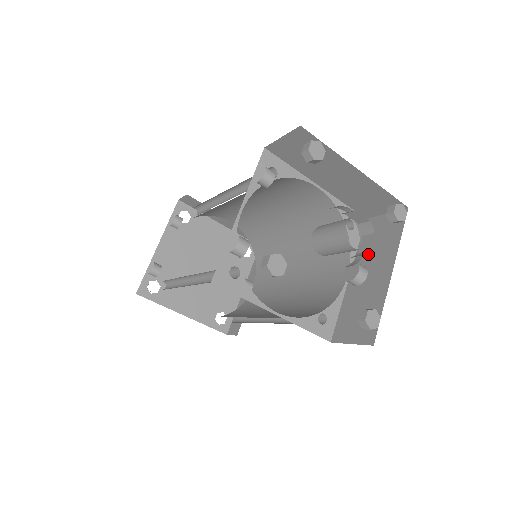
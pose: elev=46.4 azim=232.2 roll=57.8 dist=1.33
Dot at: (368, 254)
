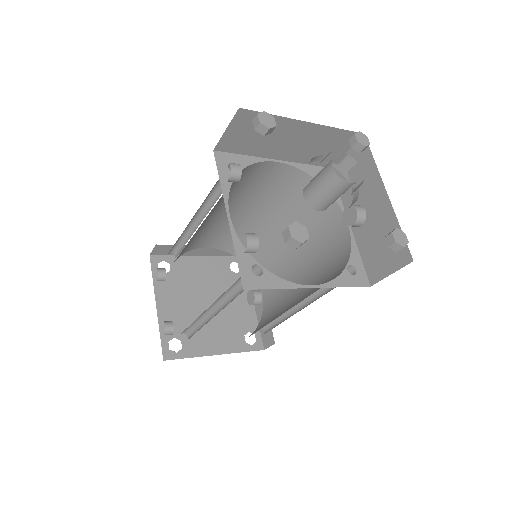
Dot at: occluded
